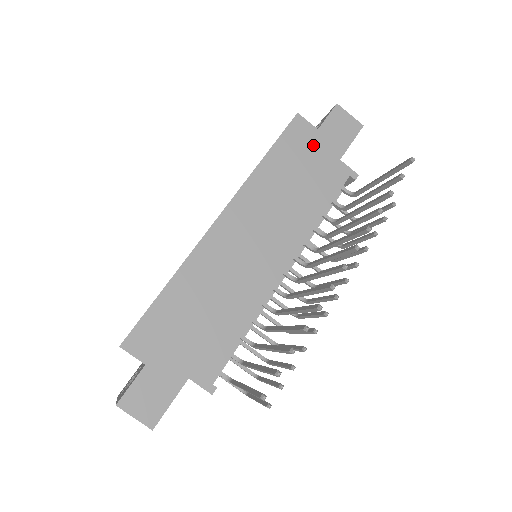
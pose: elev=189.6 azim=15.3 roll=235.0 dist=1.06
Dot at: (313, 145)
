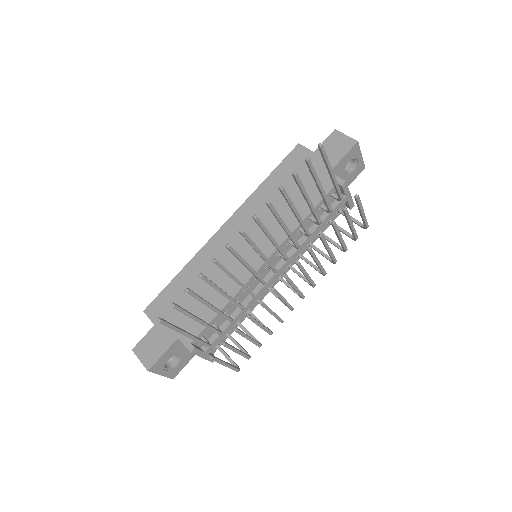
Dot at: occluded
